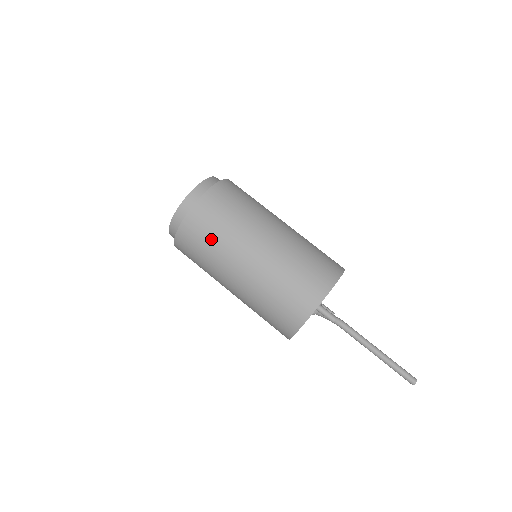
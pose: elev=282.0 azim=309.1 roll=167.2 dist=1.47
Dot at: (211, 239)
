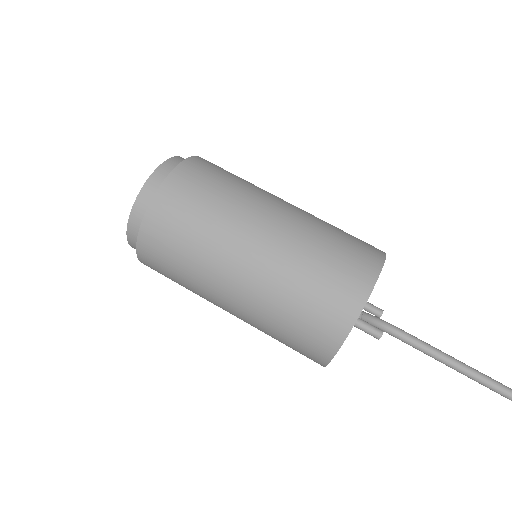
Dot at: (180, 258)
